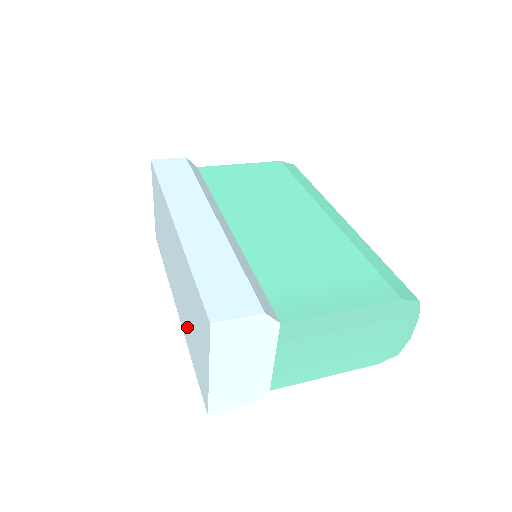
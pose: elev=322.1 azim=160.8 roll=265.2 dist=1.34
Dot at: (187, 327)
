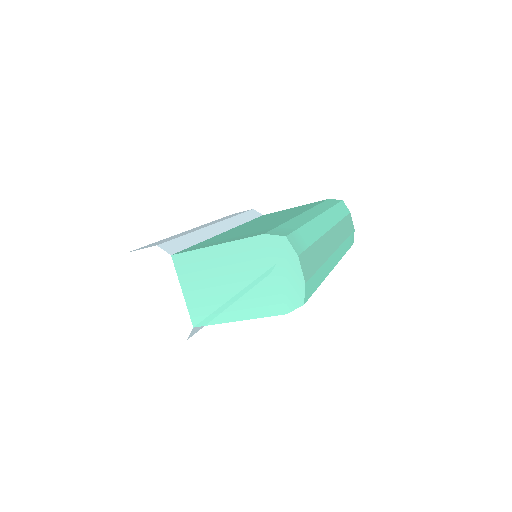
Dot at: occluded
